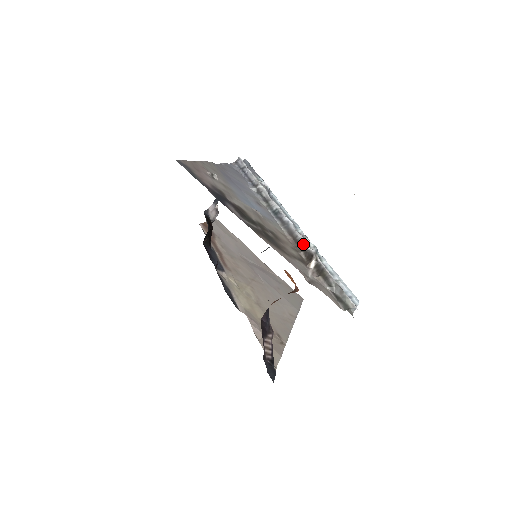
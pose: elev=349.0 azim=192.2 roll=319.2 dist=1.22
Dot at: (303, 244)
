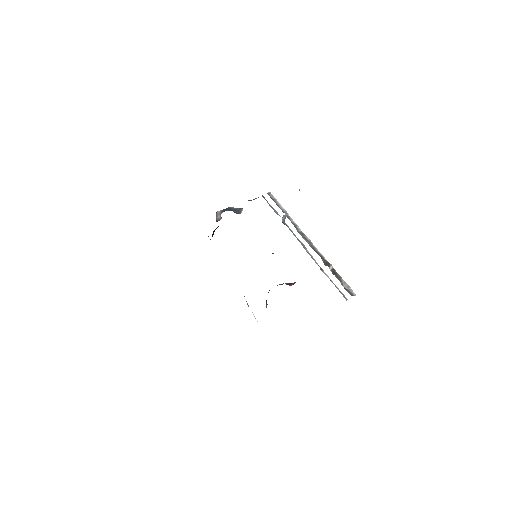
Dot at: (322, 256)
